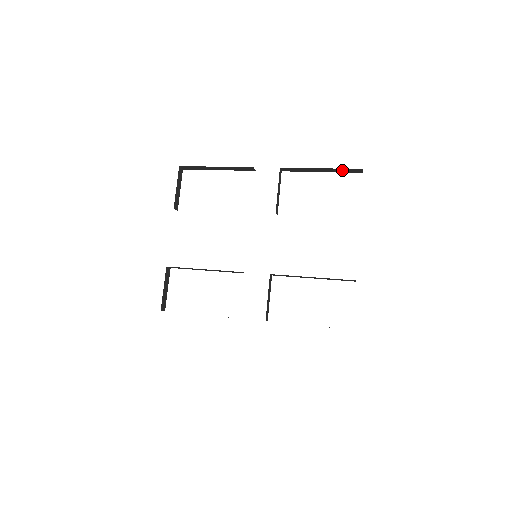
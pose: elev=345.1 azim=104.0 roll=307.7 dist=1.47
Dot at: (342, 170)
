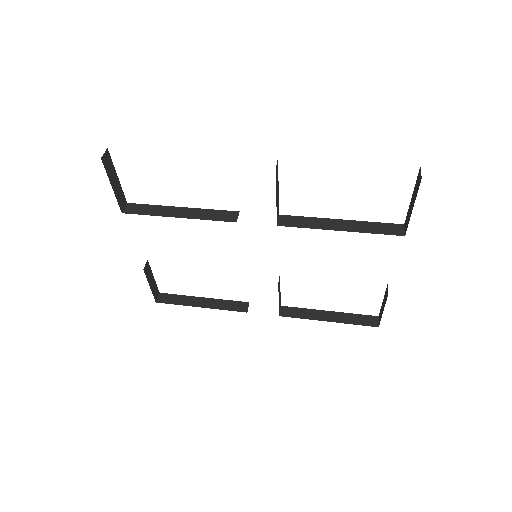
Dot at: occluded
